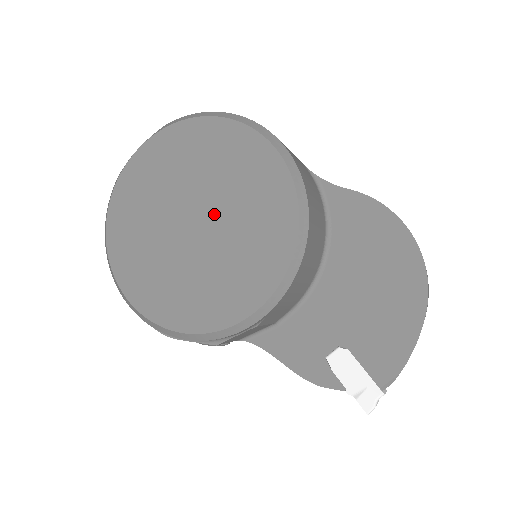
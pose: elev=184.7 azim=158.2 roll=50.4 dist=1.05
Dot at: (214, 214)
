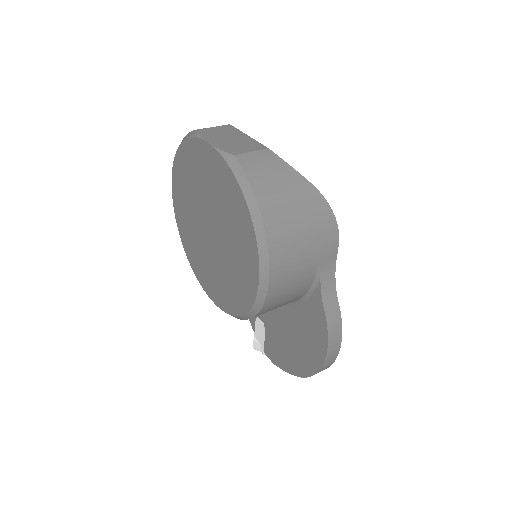
Dot at: (218, 245)
